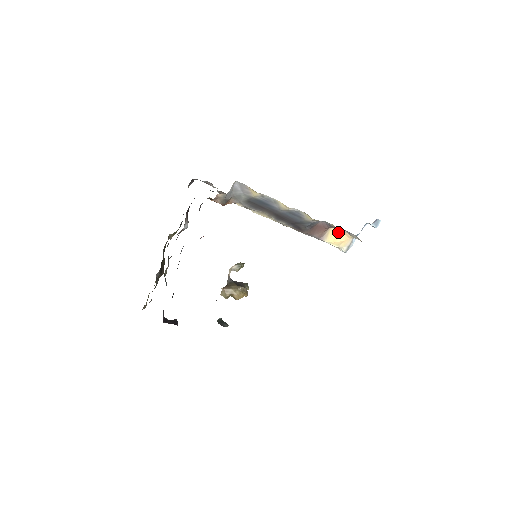
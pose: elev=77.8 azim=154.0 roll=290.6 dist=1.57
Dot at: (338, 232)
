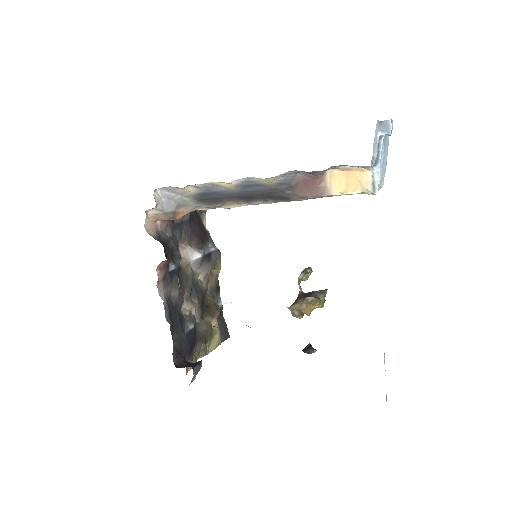
Dot at: (343, 173)
